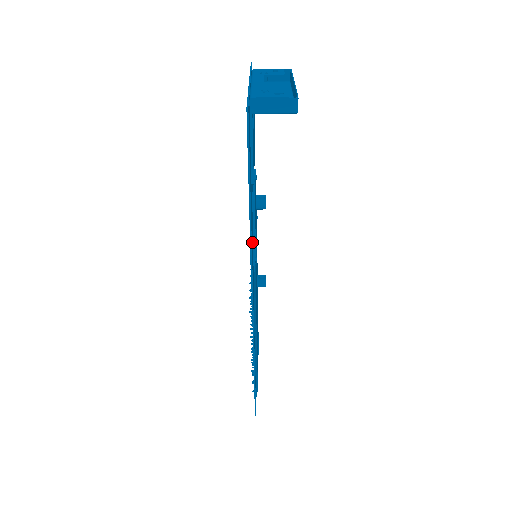
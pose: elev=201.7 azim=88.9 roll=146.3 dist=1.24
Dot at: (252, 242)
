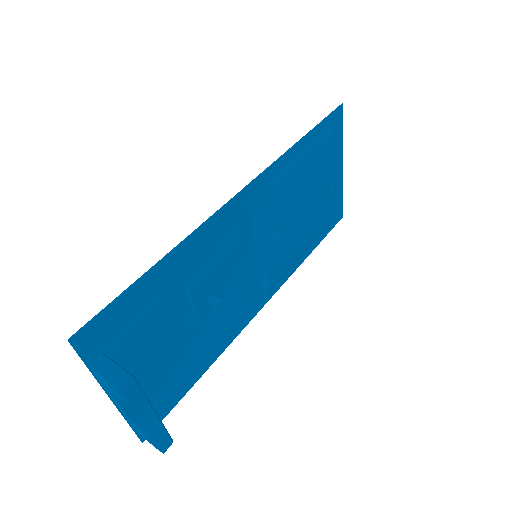
Dot at: (229, 330)
